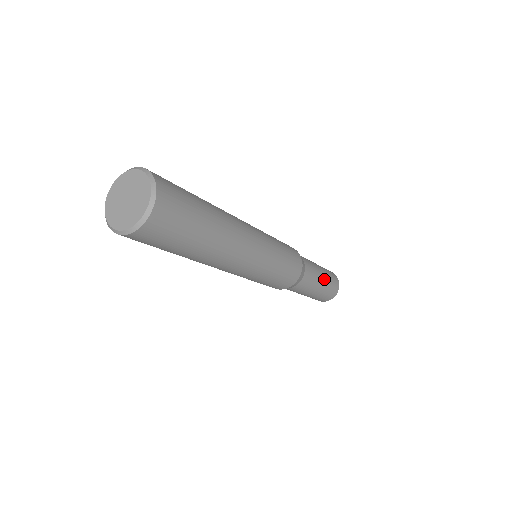
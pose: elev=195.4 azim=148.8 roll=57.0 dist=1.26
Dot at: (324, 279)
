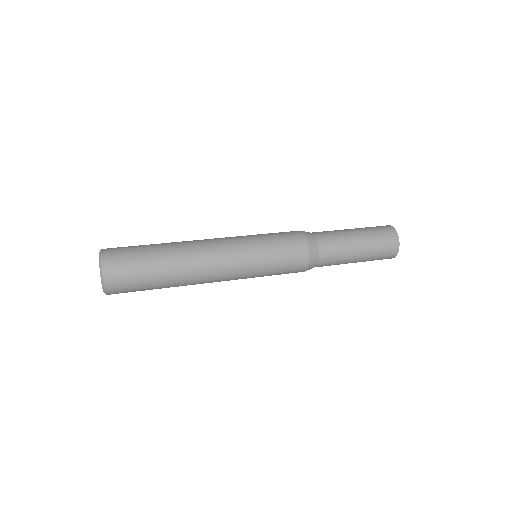
Dot at: (362, 251)
